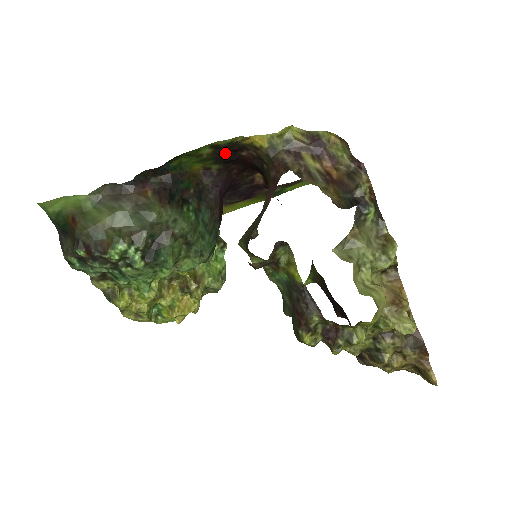
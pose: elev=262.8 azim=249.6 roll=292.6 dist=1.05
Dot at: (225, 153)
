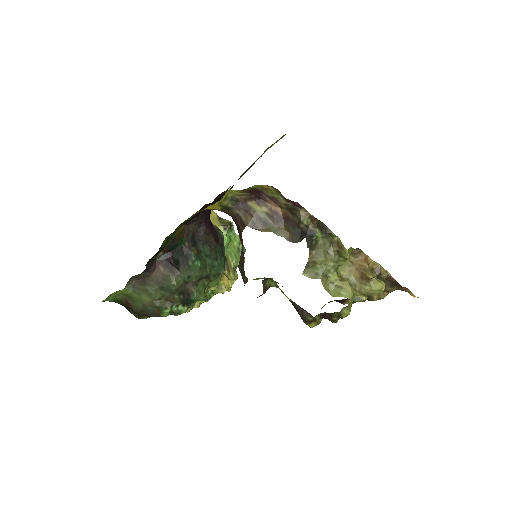
Dot at: (193, 216)
